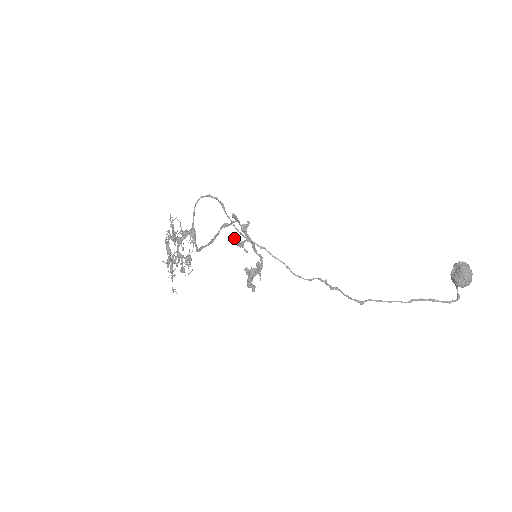
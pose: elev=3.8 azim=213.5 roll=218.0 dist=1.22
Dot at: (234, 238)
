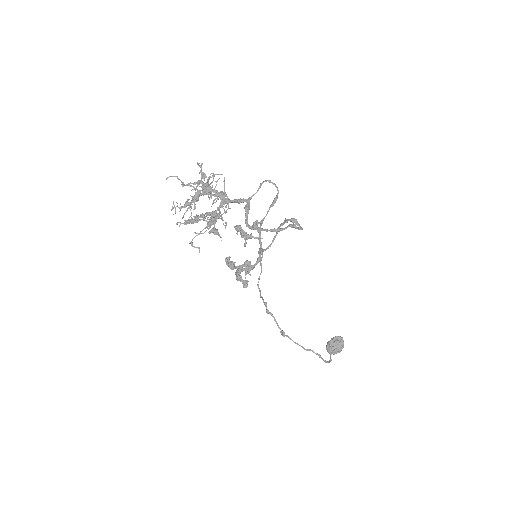
Dot at: (240, 226)
